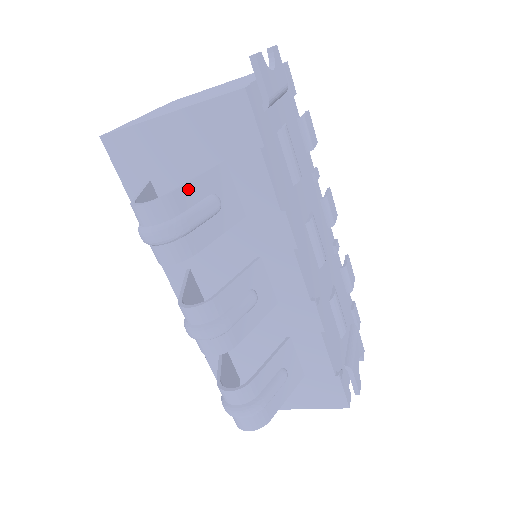
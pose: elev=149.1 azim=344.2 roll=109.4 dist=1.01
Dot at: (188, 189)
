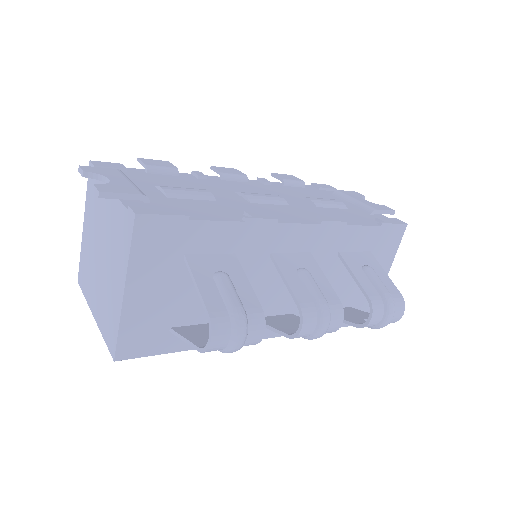
Dot at: (207, 297)
